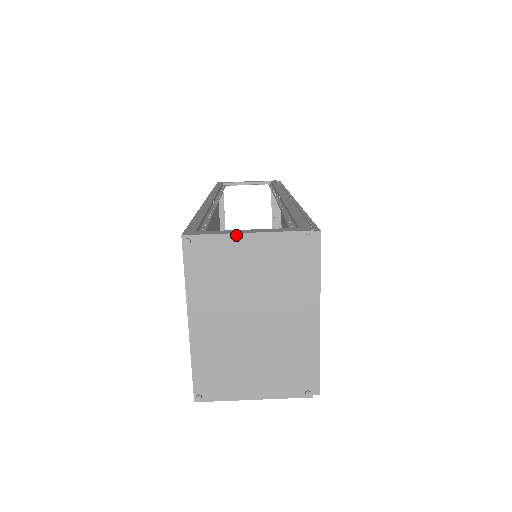
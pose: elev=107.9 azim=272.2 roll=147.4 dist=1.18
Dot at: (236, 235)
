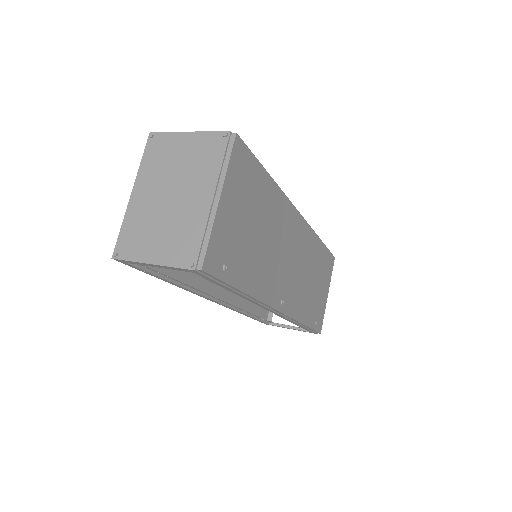
Dot at: (181, 133)
